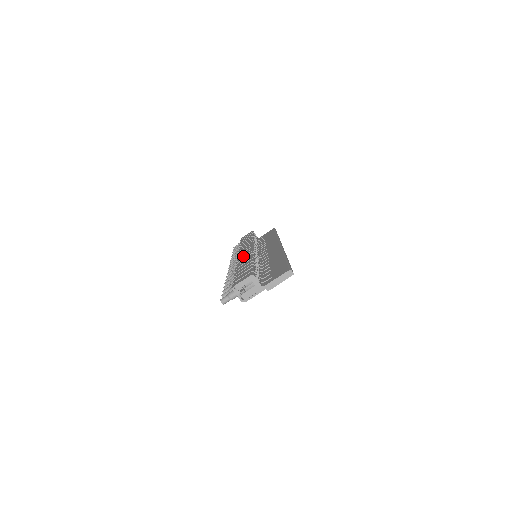
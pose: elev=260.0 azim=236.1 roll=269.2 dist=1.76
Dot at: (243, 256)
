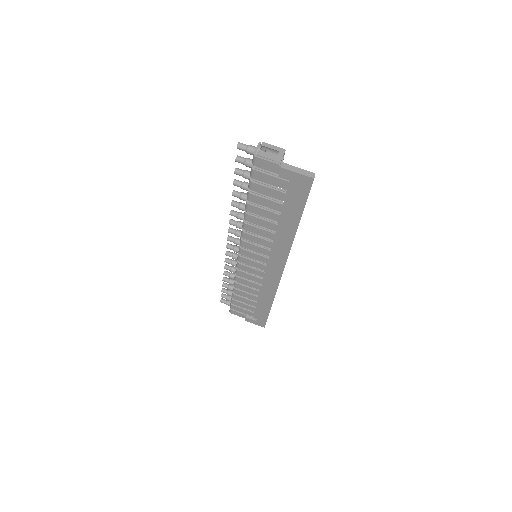
Dot at: occluded
